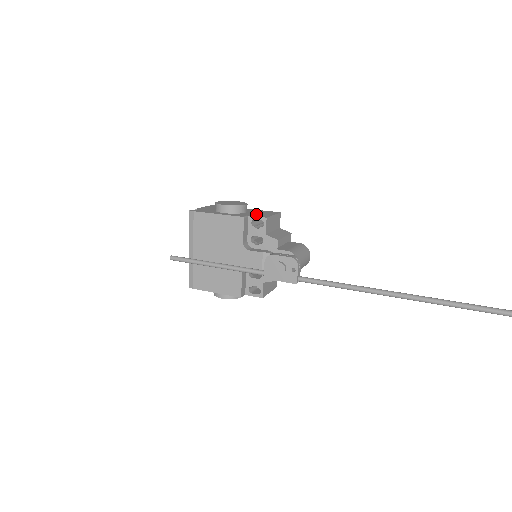
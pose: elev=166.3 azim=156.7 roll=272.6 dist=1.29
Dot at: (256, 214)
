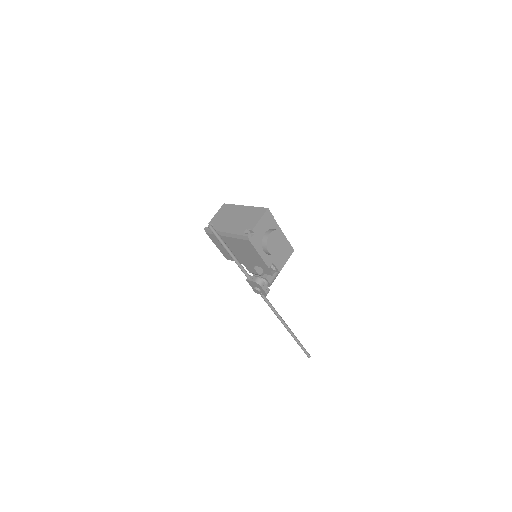
Dot at: (279, 259)
